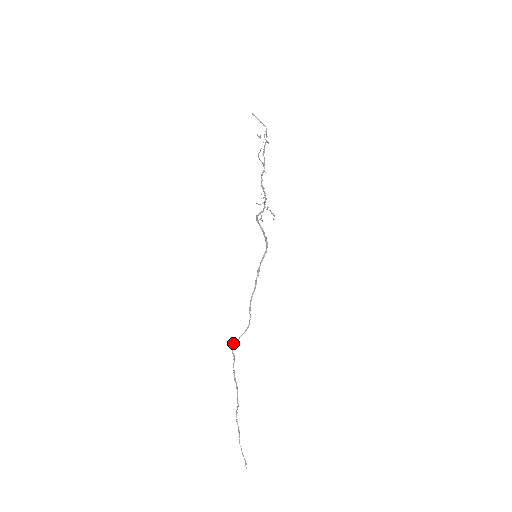
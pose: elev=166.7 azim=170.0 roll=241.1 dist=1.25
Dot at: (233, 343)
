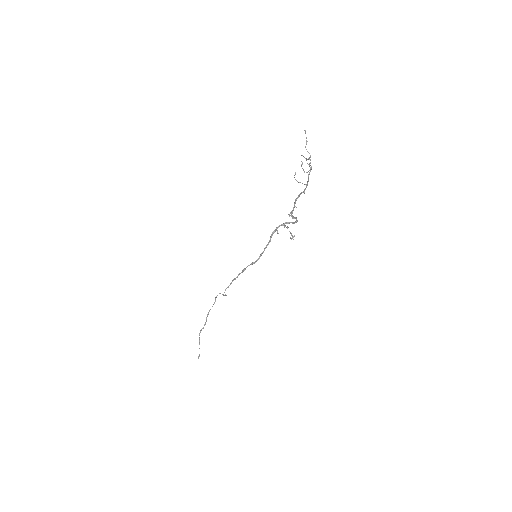
Dot at: (219, 293)
